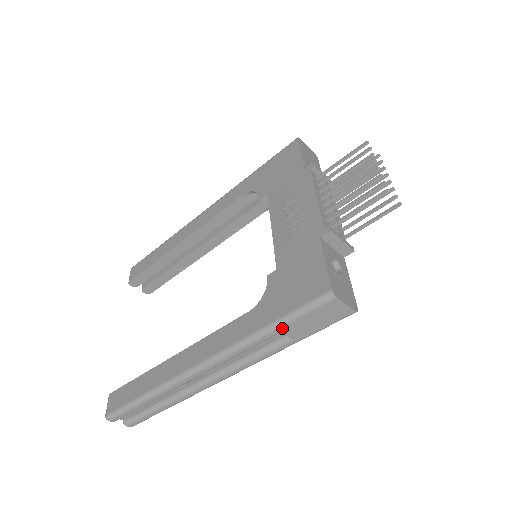
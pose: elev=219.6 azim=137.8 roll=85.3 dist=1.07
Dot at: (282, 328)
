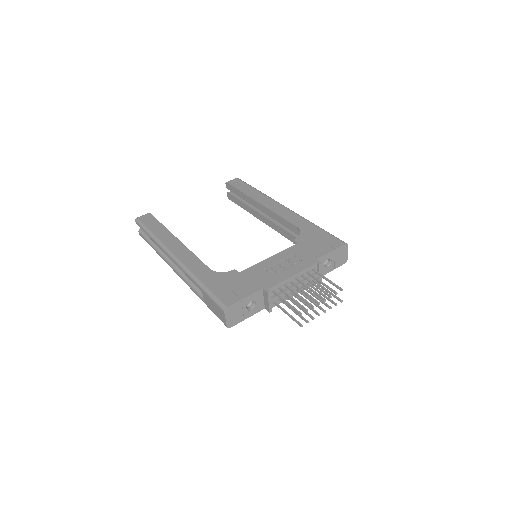
Dot at: (203, 291)
